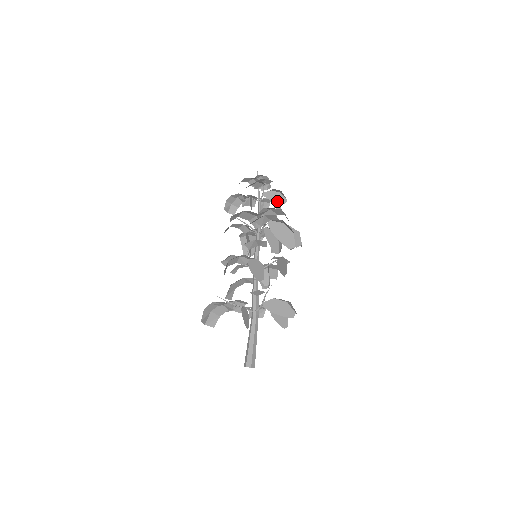
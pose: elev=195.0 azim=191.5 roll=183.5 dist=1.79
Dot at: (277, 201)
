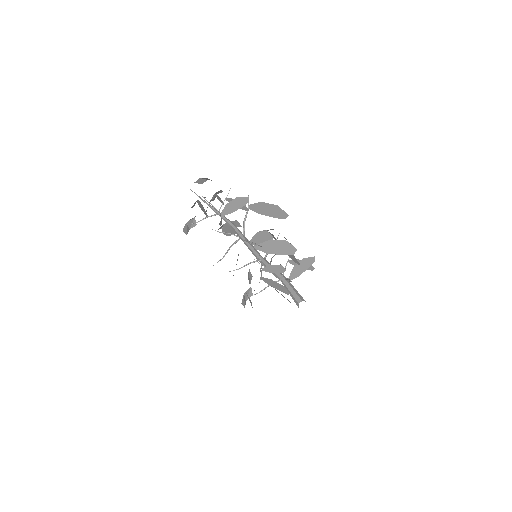
Dot at: (240, 207)
